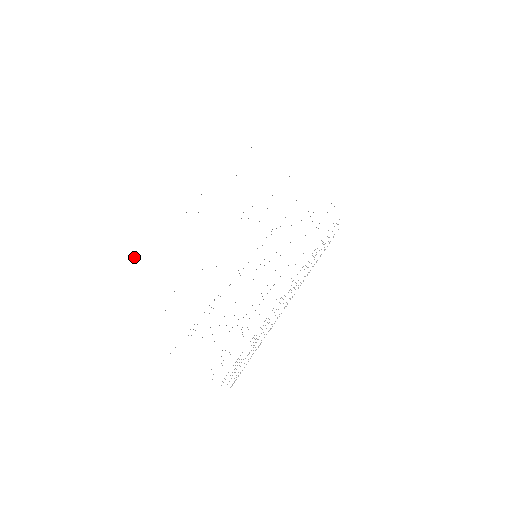
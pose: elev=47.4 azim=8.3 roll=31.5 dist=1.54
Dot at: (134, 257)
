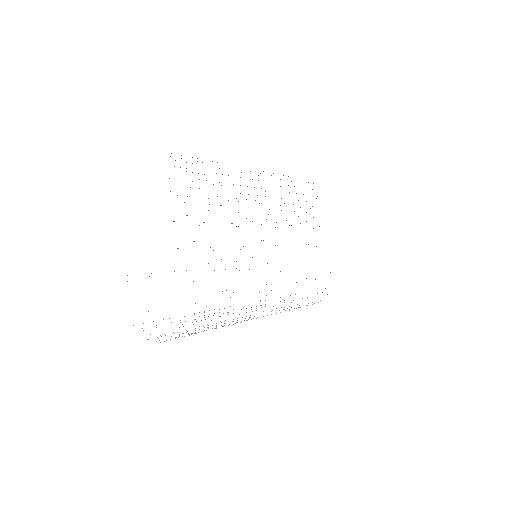
Dot at: occluded
